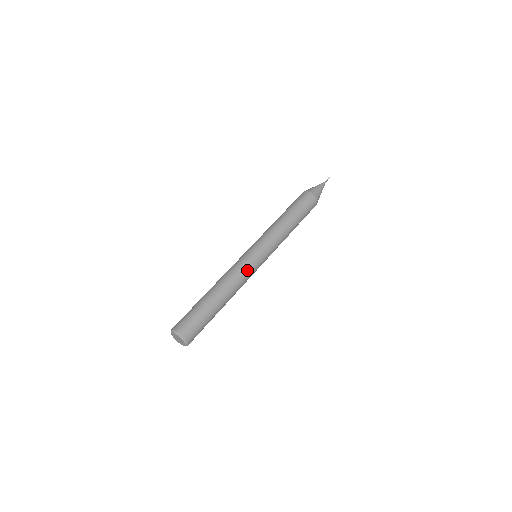
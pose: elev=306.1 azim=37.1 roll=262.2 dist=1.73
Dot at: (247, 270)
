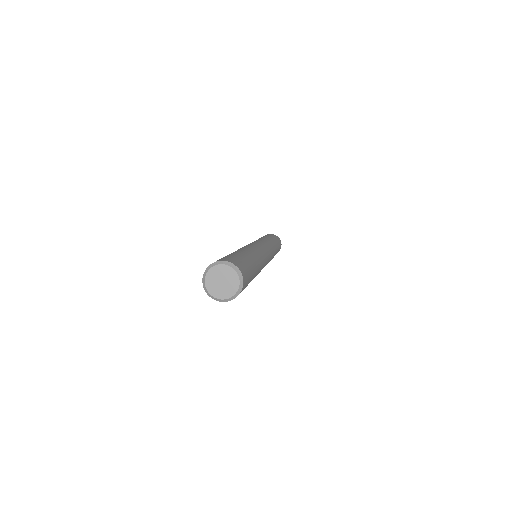
Dot at: (263, 252)
